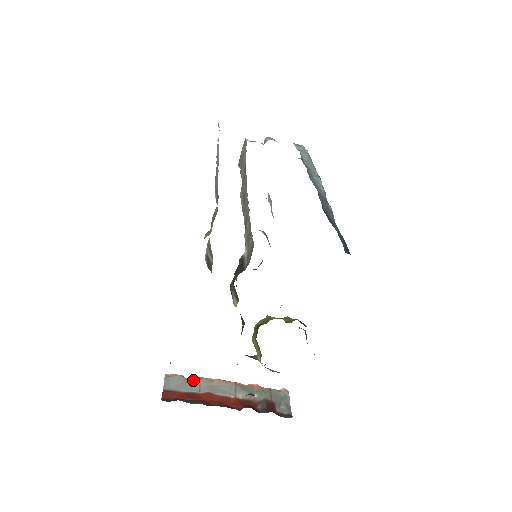
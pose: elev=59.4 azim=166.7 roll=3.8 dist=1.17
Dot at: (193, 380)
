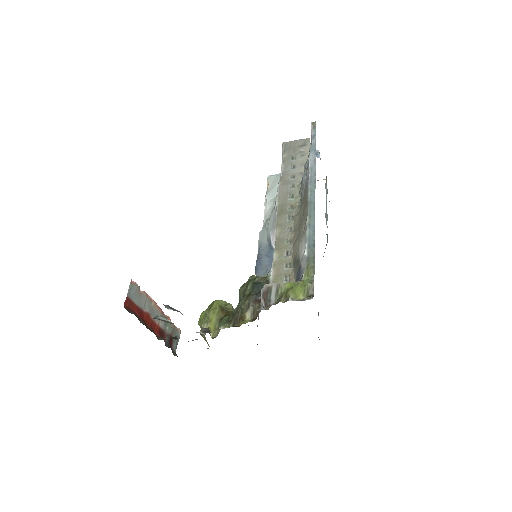
Dot at: (143, 295)
